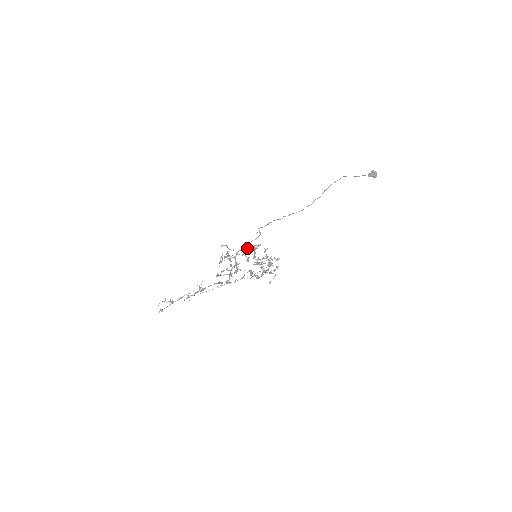
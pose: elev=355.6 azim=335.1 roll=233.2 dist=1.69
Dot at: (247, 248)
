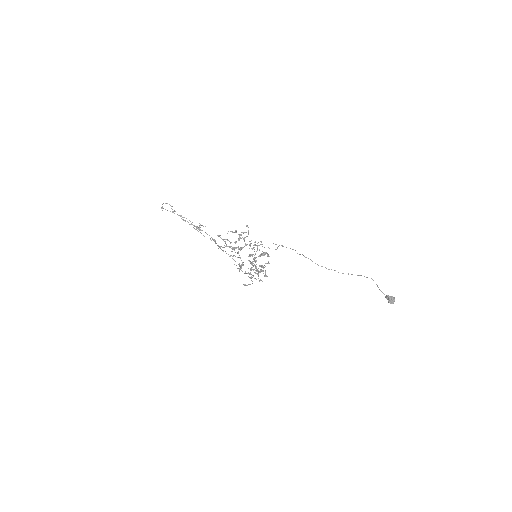
Dot at: occluded
